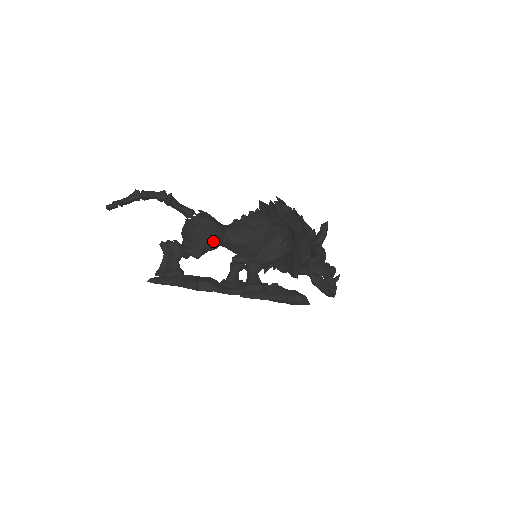
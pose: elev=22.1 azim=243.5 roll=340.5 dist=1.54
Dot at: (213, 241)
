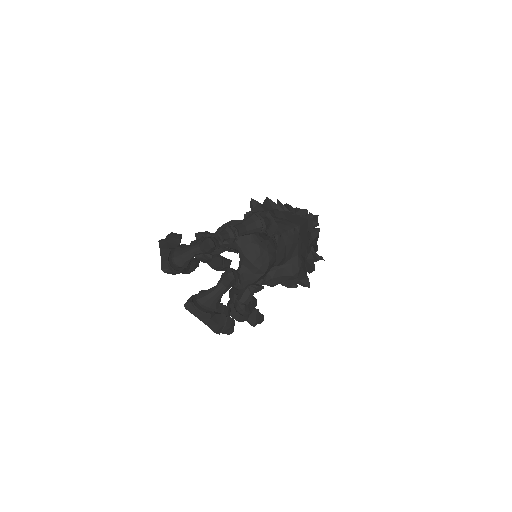
Dot at: occluded
